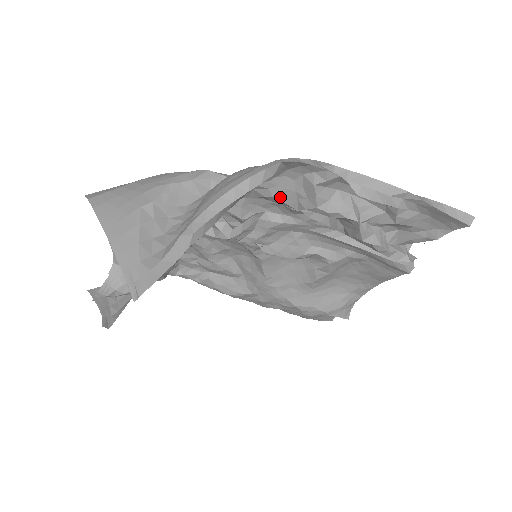
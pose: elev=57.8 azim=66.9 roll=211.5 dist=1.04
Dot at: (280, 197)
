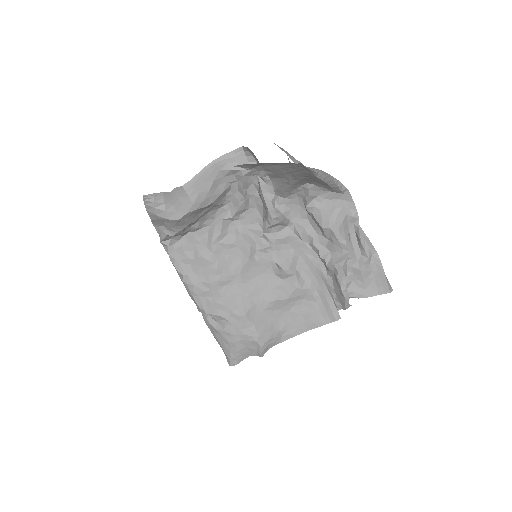
Dot at: (323, 212)
